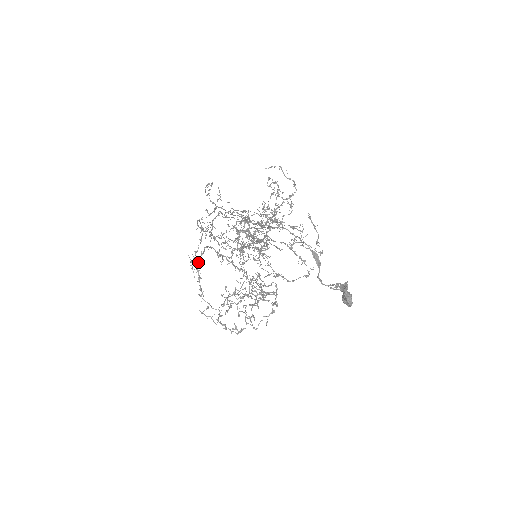
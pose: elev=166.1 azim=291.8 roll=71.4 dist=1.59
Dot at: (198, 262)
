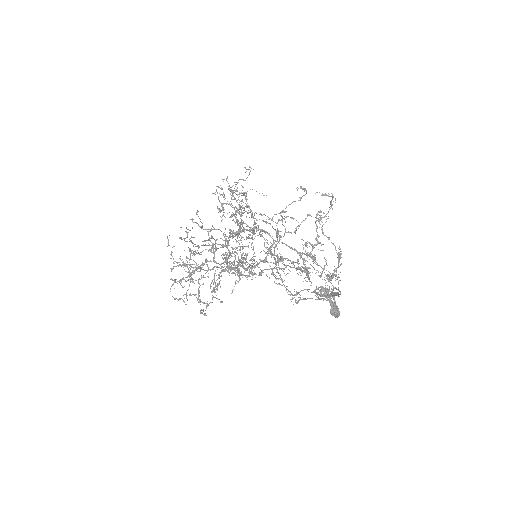
Dot at: occluded
